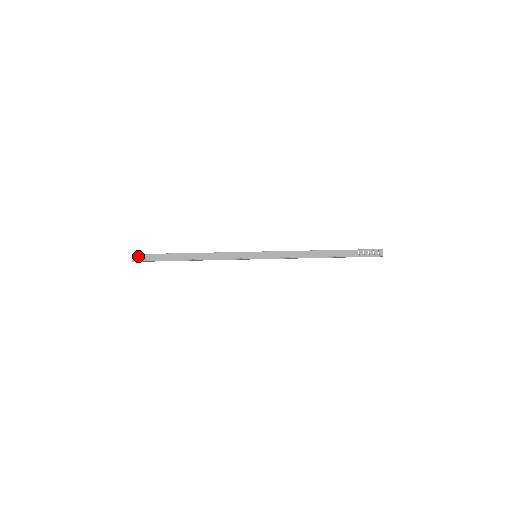
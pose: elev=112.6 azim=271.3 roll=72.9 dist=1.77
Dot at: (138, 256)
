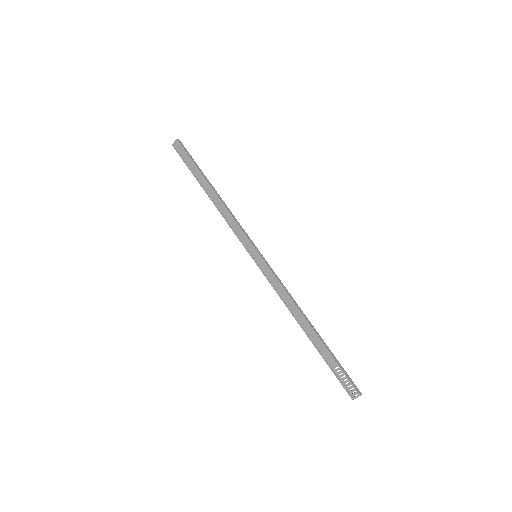
Dot at: (179, 145)
